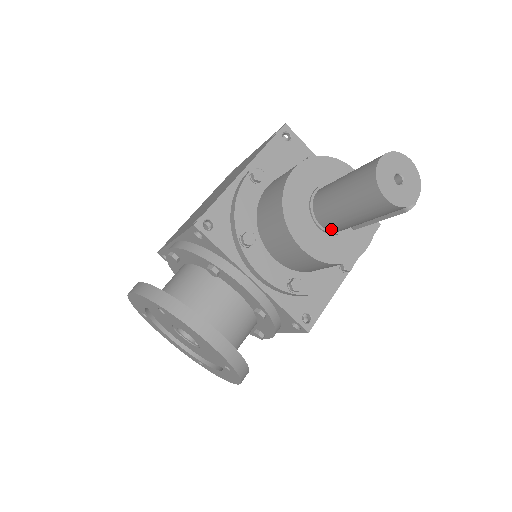
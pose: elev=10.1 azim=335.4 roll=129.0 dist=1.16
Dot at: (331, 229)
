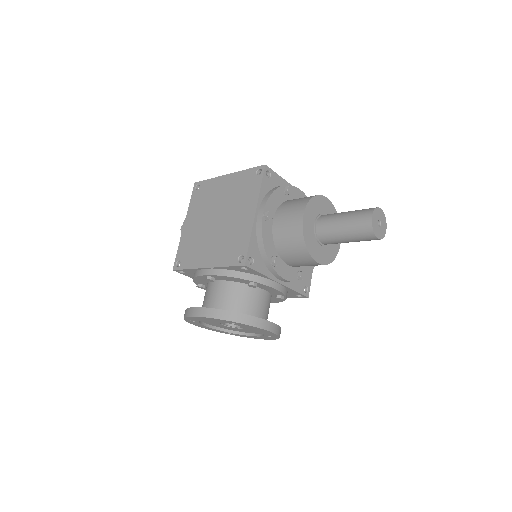
Dot at: occluded
